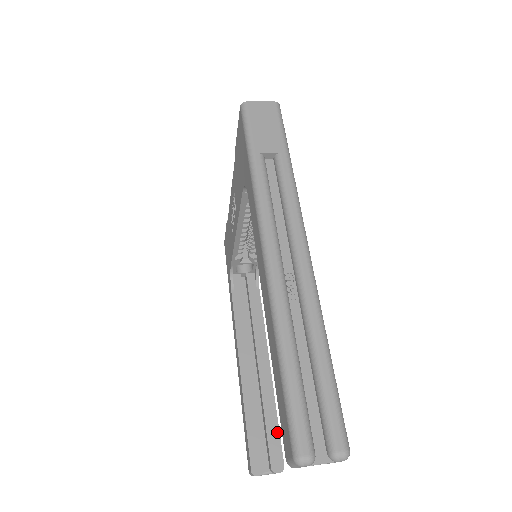
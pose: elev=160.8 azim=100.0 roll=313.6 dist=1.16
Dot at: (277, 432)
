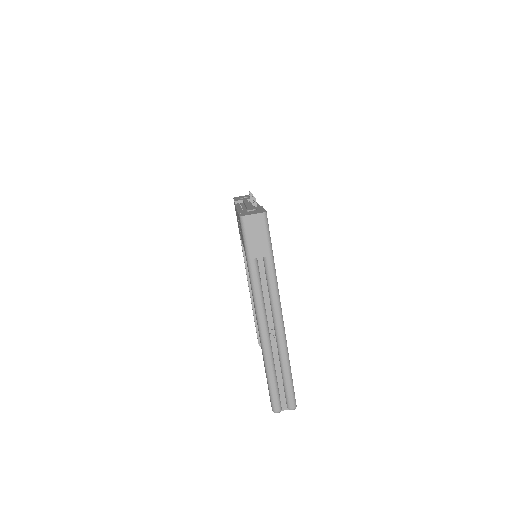
Dot at: occluded
